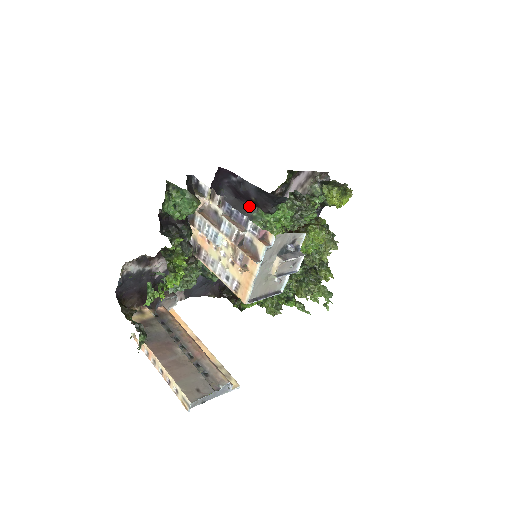
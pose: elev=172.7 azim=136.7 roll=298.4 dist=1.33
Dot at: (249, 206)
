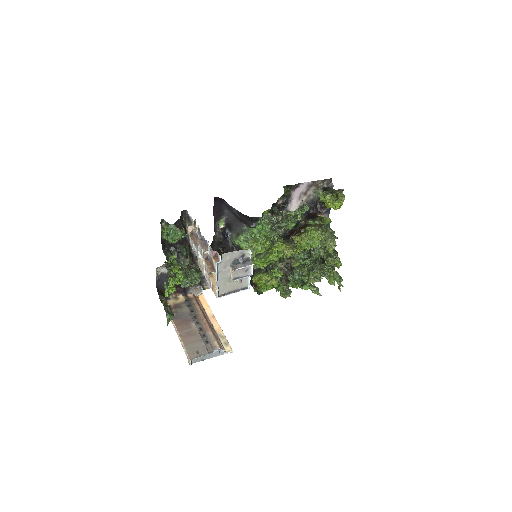
Dot at: (240, 222)
